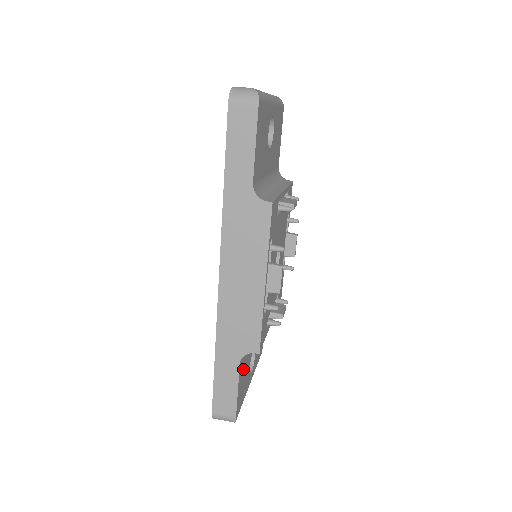
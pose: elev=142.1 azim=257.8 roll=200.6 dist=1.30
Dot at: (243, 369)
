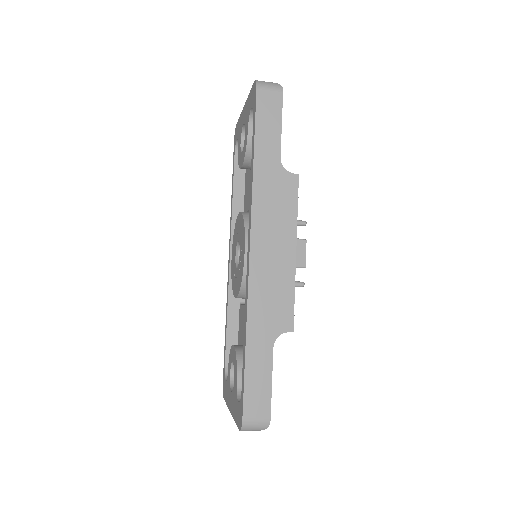
Dot at: occluded
